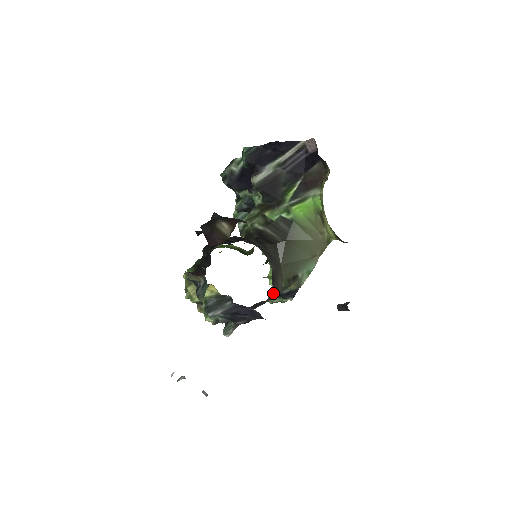
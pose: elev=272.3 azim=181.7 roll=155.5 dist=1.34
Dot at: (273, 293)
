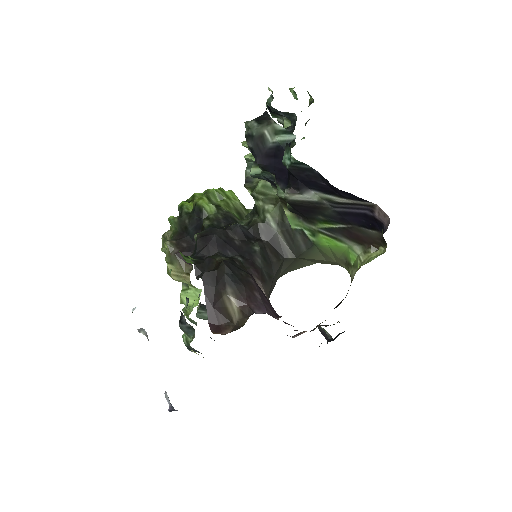
Dot at: occluded
